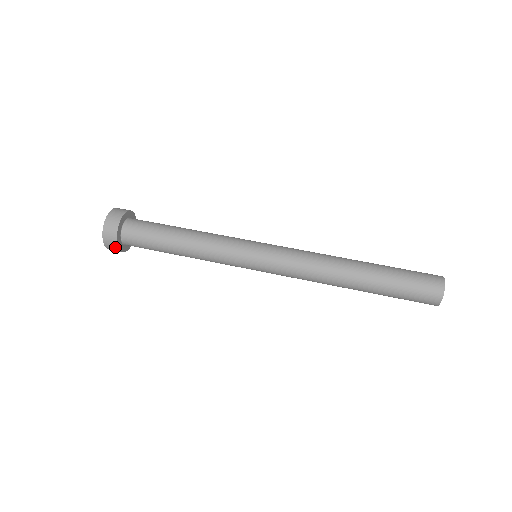
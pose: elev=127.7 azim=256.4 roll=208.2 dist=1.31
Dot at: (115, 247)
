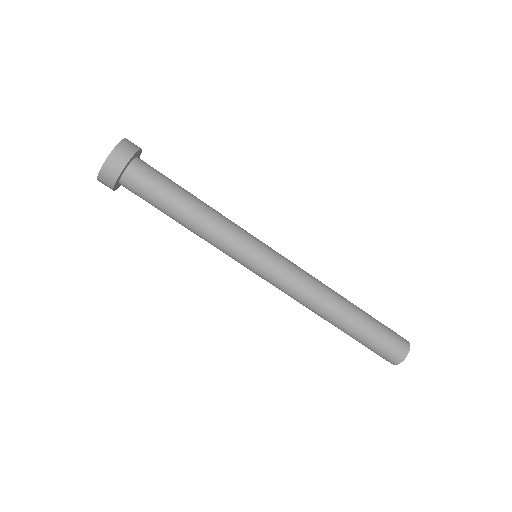
Dot at: (110, 188)
